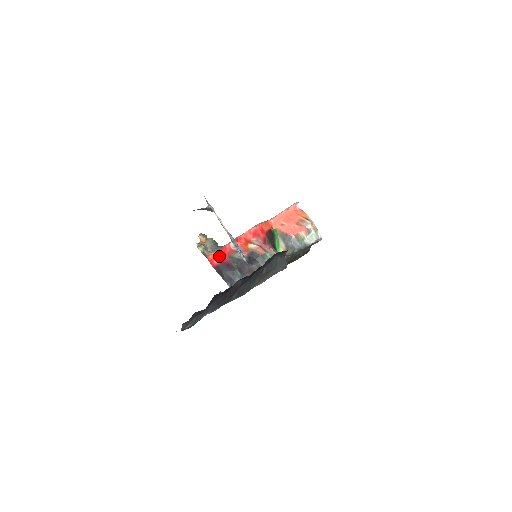
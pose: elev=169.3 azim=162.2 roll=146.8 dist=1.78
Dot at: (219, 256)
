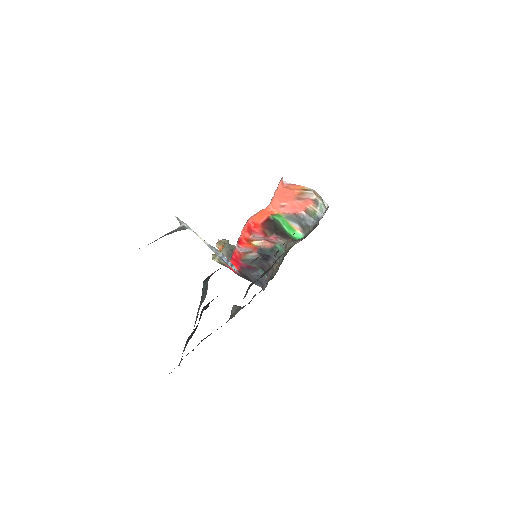
Dot at: (235, 262)
